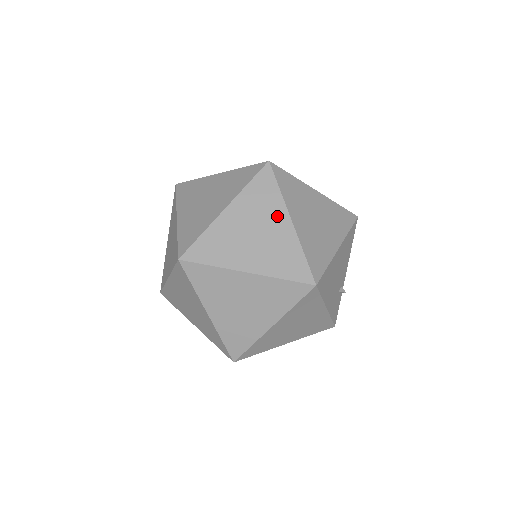
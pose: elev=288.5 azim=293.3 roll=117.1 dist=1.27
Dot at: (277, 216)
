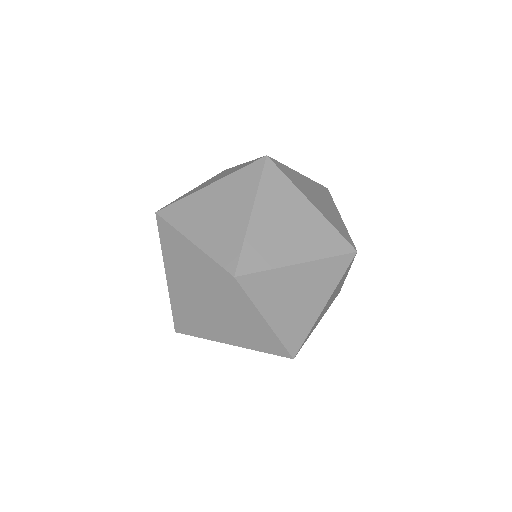
Dot at: (321, 297)
